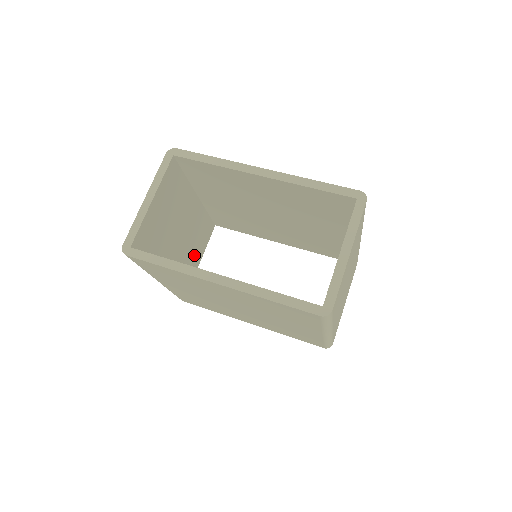
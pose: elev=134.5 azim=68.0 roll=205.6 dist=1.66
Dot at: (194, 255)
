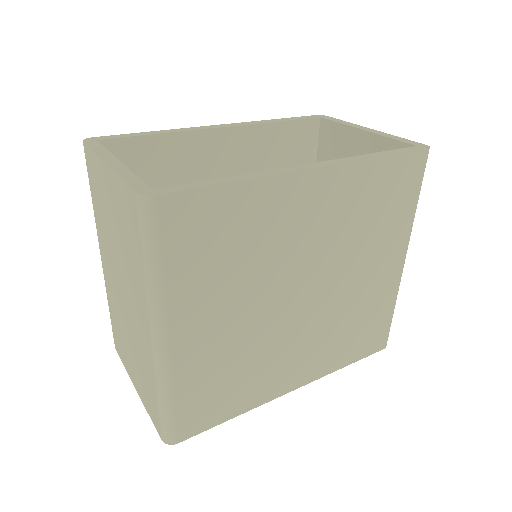
Dot at: occluded
